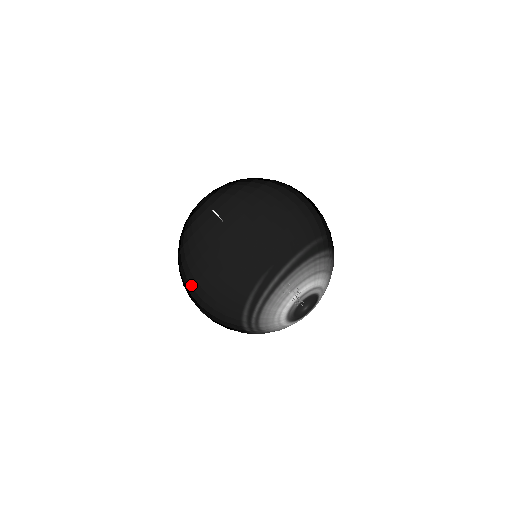
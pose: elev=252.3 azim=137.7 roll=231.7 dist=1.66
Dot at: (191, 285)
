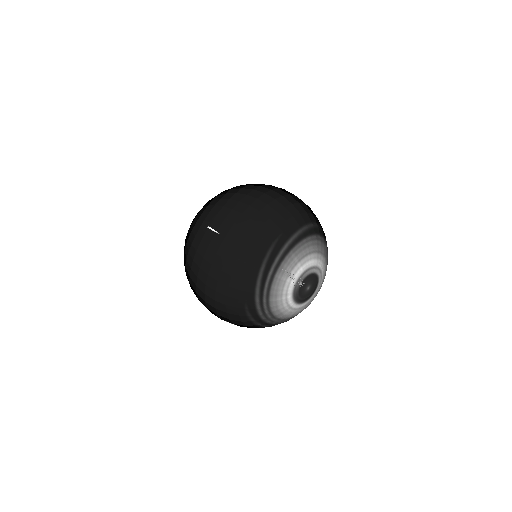
Dot at: (205, 272)
